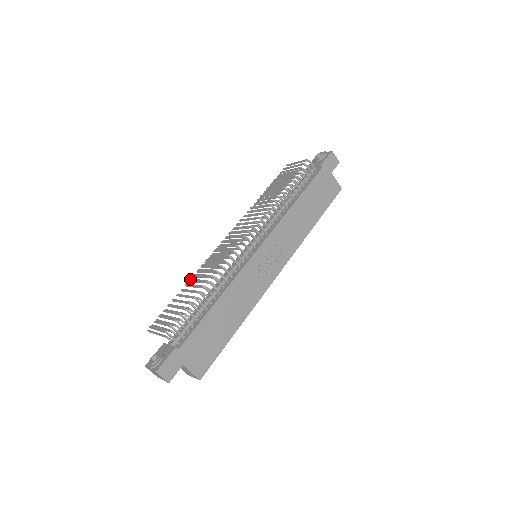
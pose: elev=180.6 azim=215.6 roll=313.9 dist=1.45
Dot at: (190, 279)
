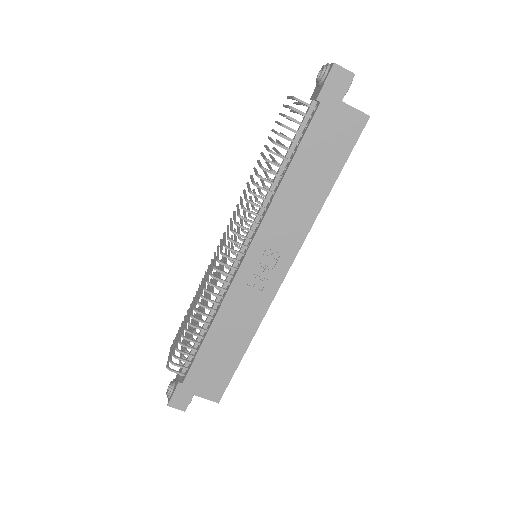
Dot at: occluded
